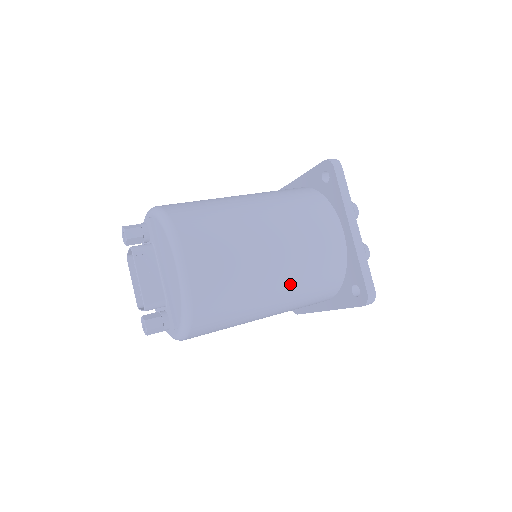
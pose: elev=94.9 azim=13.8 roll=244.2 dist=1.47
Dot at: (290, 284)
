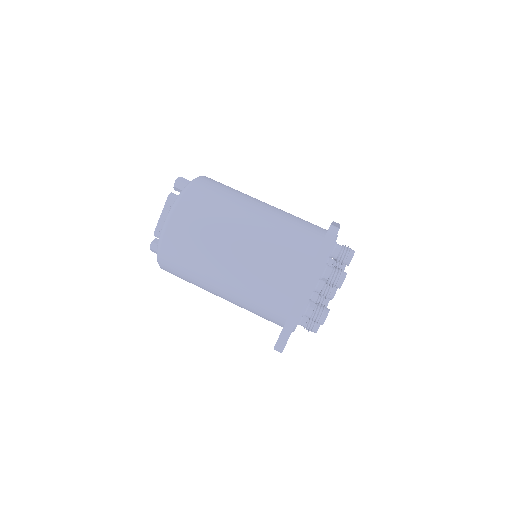
Dot at: (235, 291)
